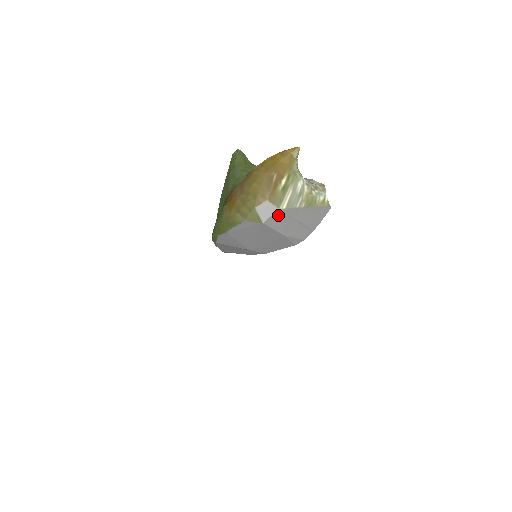
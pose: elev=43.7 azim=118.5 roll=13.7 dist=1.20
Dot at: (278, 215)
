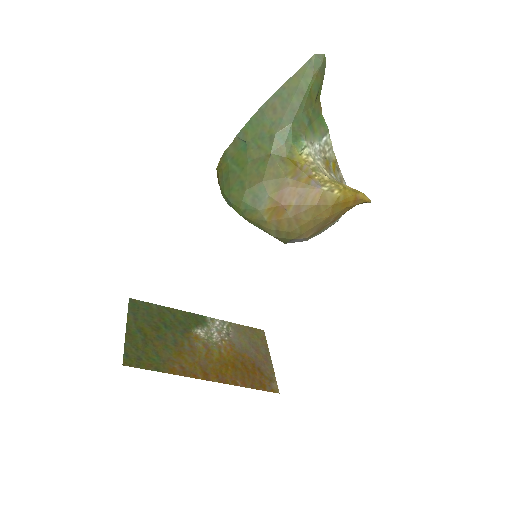
Dot at: (300, 241)
